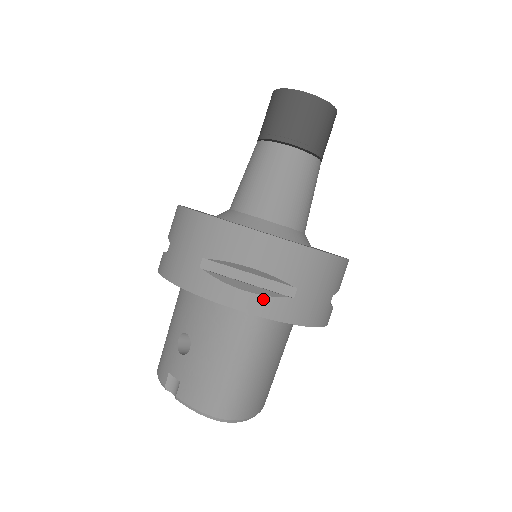
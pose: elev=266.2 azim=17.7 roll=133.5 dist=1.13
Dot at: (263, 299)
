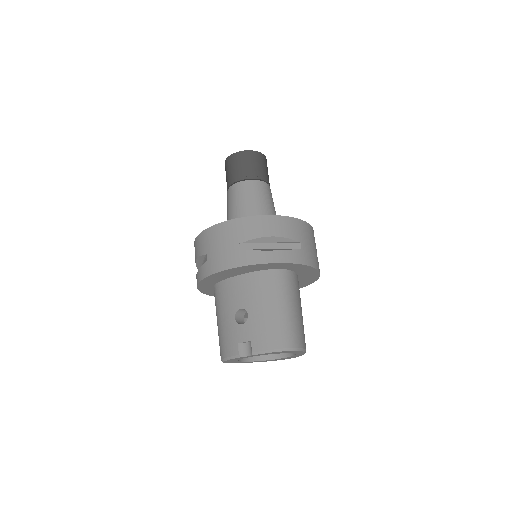
Dot at: (286, 252)
